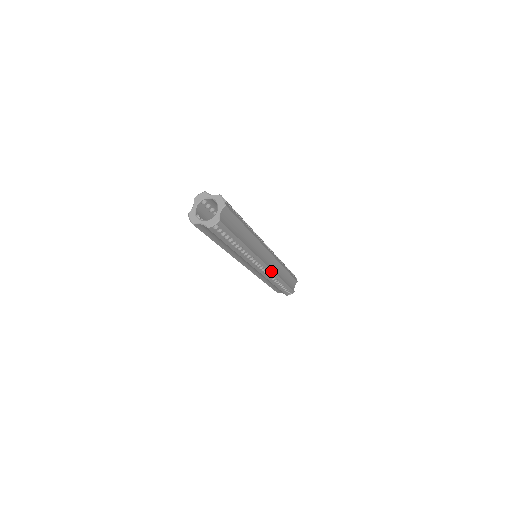
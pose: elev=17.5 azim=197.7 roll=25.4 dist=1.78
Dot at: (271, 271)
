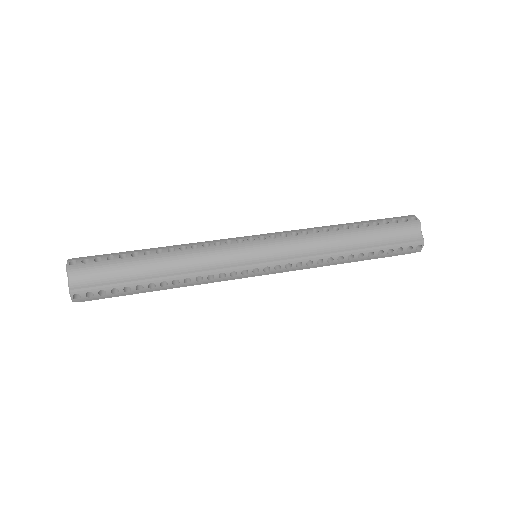
Dot at: occluded
